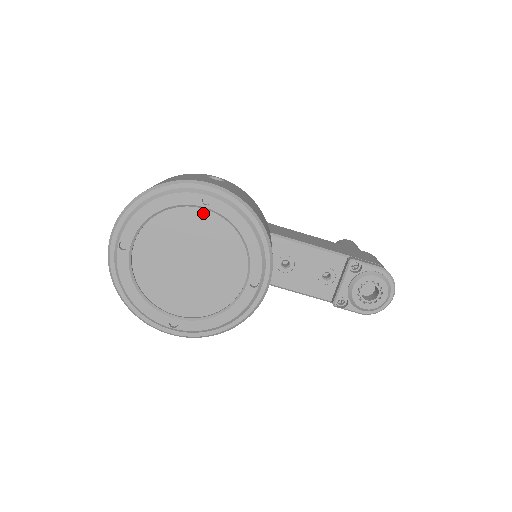
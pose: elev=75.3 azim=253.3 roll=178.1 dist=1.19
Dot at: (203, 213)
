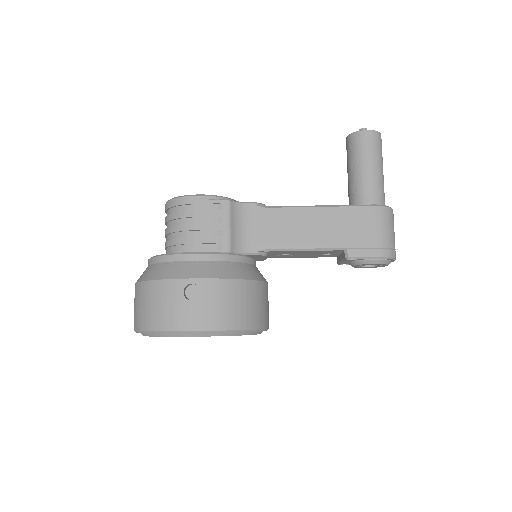
Dot at: occluded
